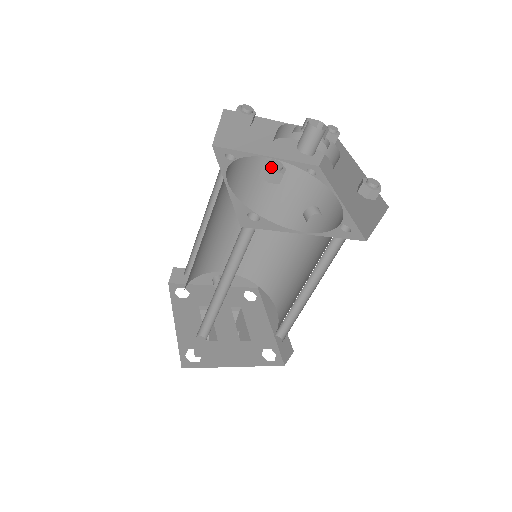
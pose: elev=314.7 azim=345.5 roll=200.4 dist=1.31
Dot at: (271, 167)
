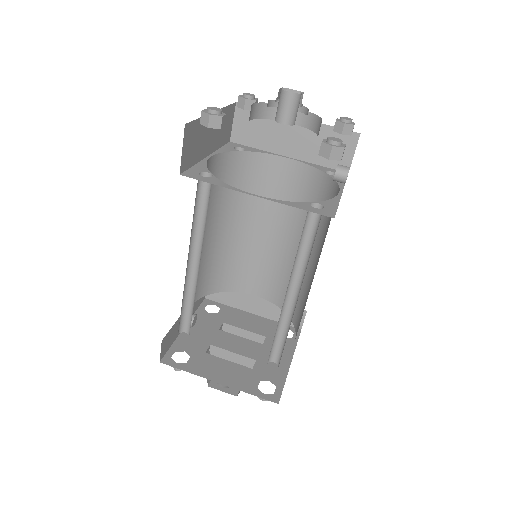
Dot at: (338, 145)
